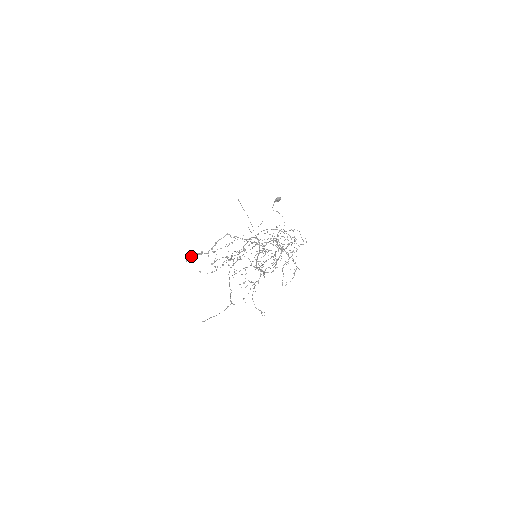
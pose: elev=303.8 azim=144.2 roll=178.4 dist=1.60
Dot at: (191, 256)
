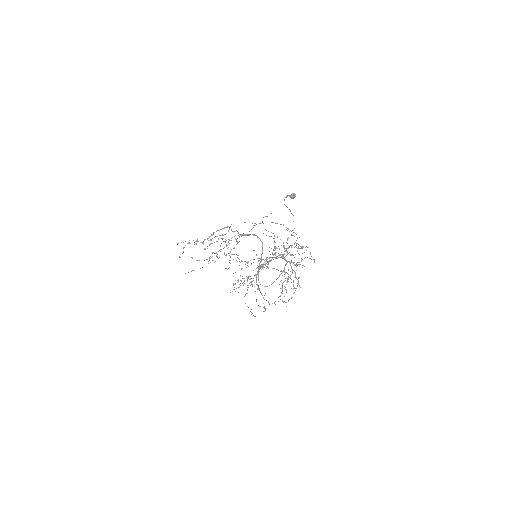
Dot at: occluded
